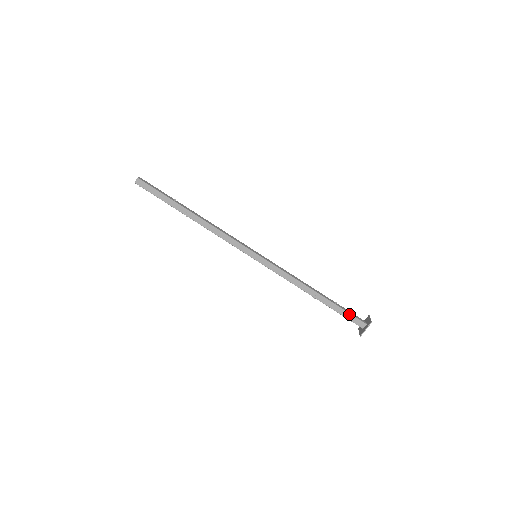
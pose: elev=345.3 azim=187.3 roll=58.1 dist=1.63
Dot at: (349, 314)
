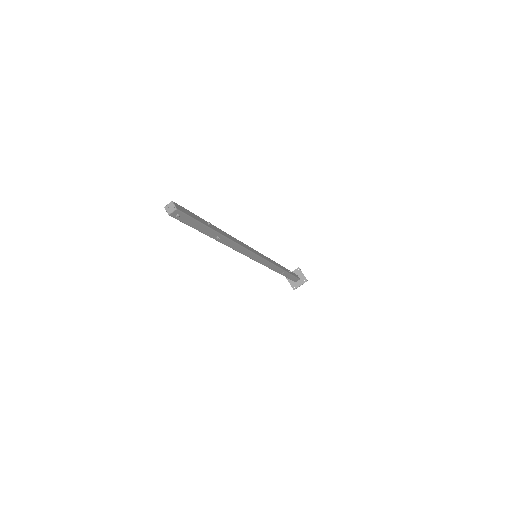
Dot at: (294, 277)
